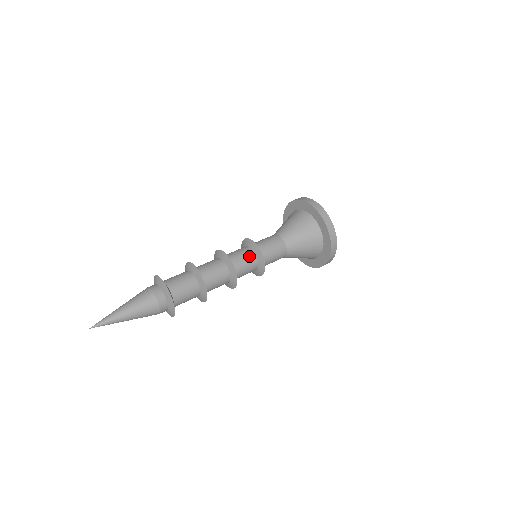
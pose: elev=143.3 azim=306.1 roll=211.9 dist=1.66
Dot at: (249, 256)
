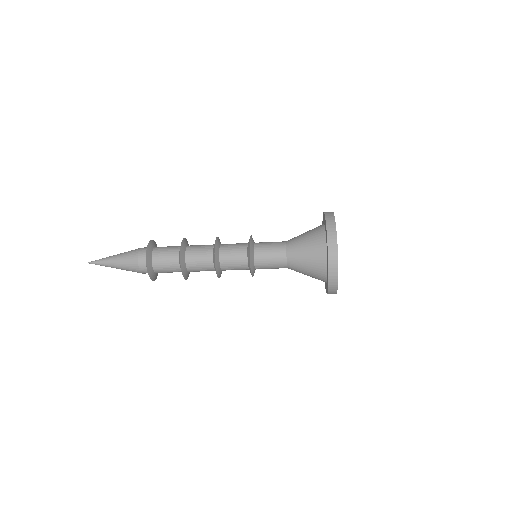
Dot at: occluded
